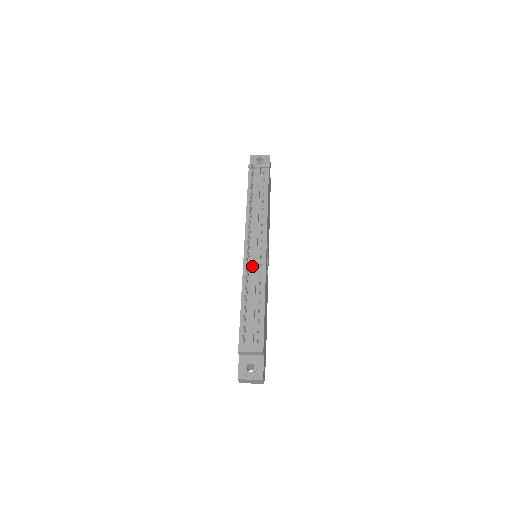
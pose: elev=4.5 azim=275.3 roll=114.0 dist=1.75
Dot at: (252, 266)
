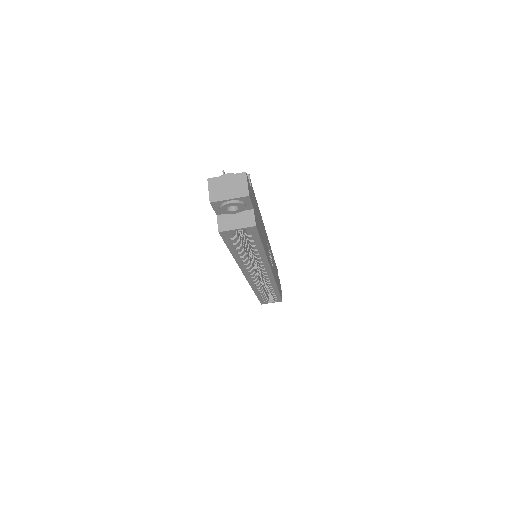
Dot at: occluded
